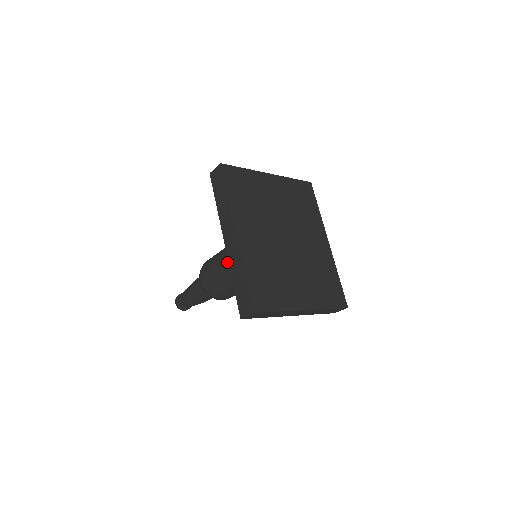
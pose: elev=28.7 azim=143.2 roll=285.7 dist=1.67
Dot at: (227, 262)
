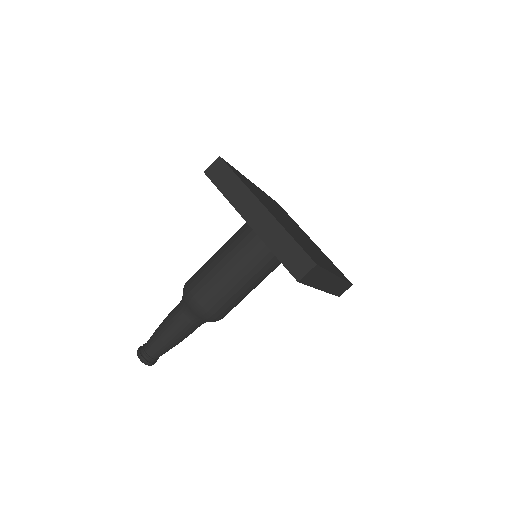
Dot at: occluded
